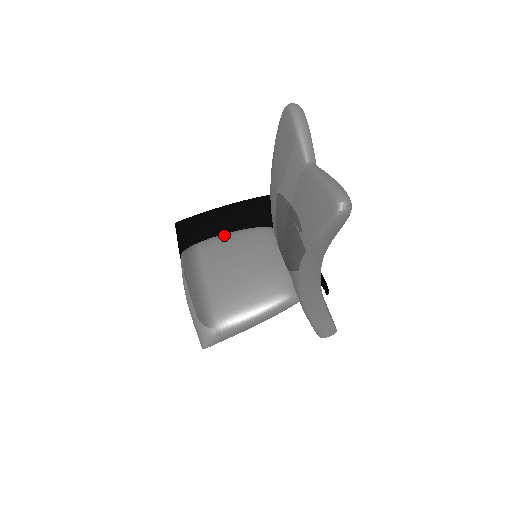
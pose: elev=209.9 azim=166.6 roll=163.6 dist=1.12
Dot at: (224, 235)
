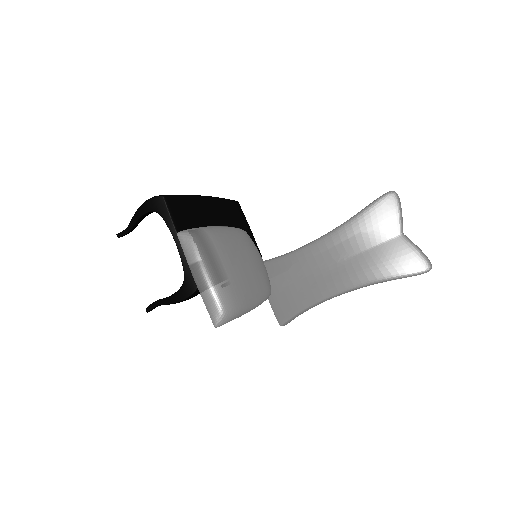
Dot at: (223, 228)
